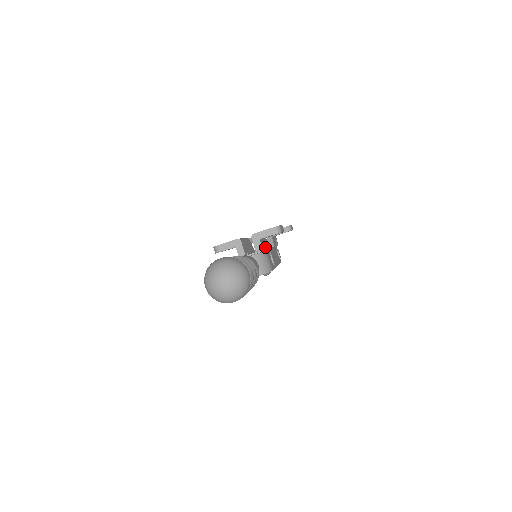
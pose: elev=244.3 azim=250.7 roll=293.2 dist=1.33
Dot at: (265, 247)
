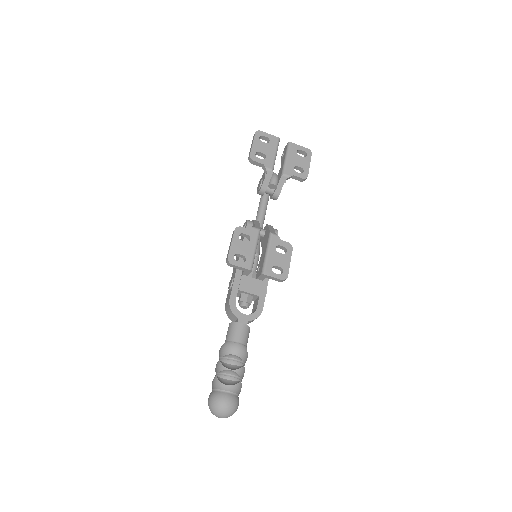
Dot at: occluded
